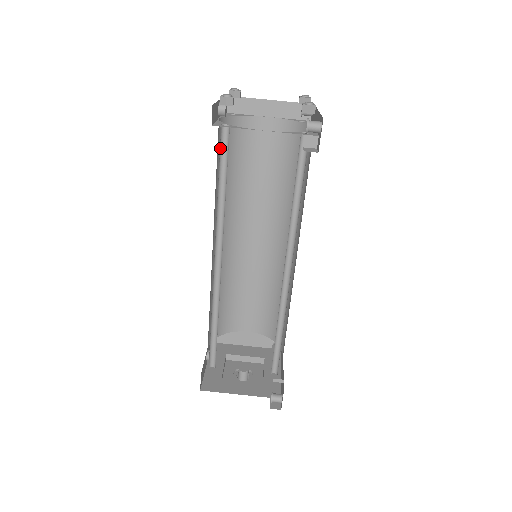
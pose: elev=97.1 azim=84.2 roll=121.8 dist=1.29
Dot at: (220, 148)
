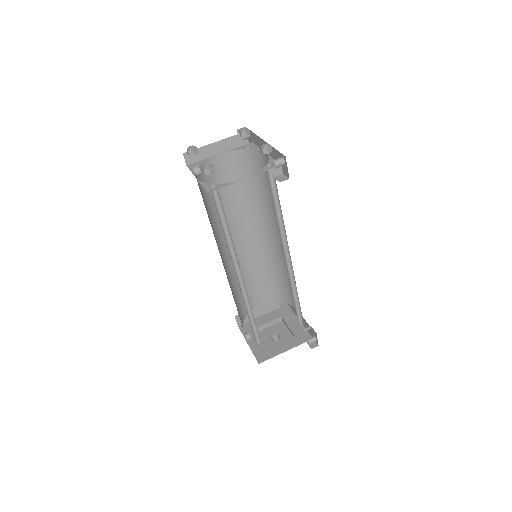
Dot at: occluded
